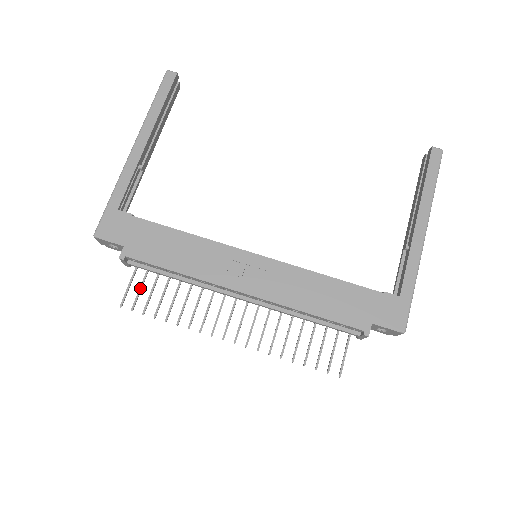
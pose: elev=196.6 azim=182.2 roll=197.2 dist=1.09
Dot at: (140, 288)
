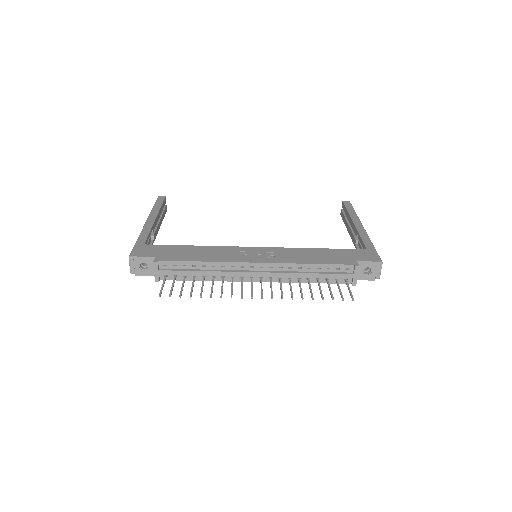
Dot at: (172, 285)
